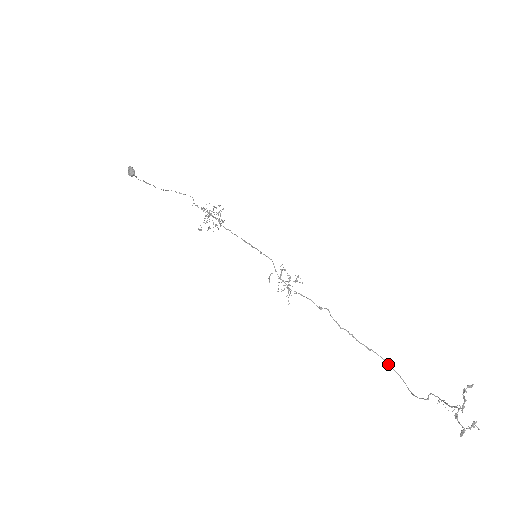
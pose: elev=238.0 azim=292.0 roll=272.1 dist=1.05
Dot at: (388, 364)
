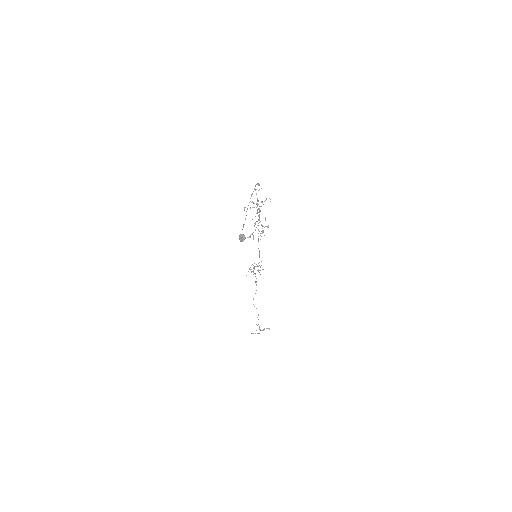
Dot at: occluded
